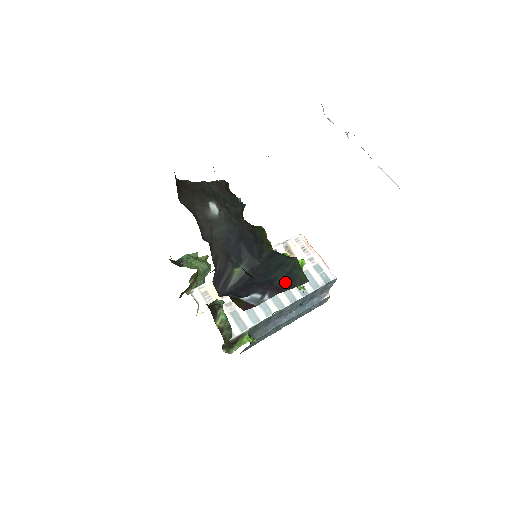
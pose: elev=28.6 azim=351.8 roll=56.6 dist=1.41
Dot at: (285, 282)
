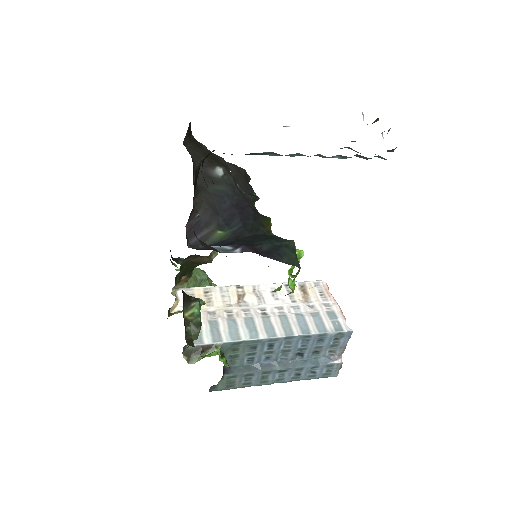
Dot at: (269, 251)
